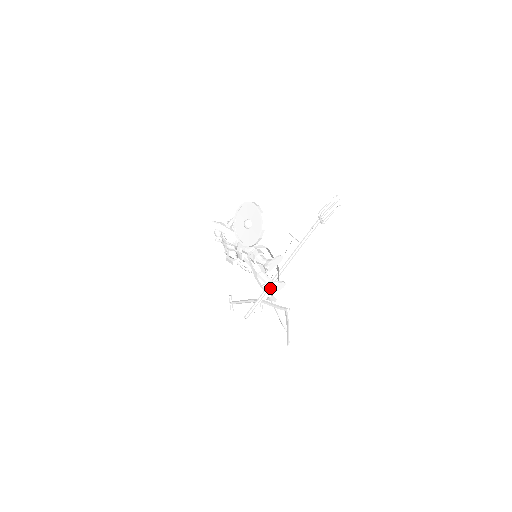
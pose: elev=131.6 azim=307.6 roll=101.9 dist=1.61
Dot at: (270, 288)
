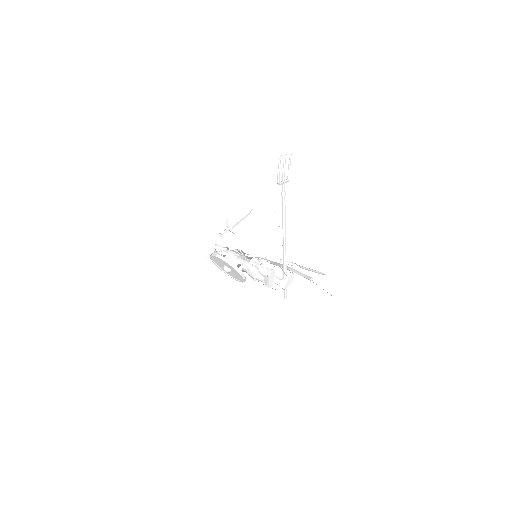
Dot at: occluded
